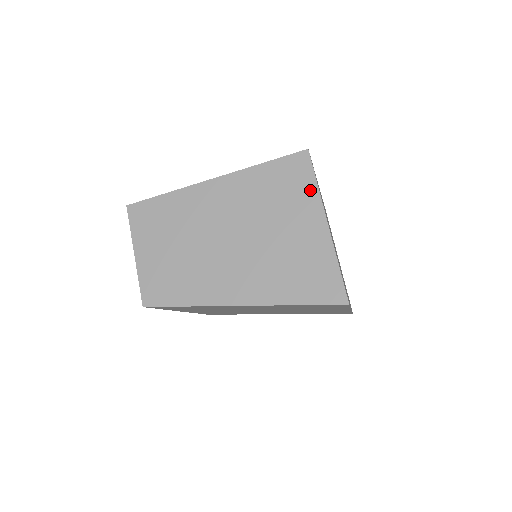
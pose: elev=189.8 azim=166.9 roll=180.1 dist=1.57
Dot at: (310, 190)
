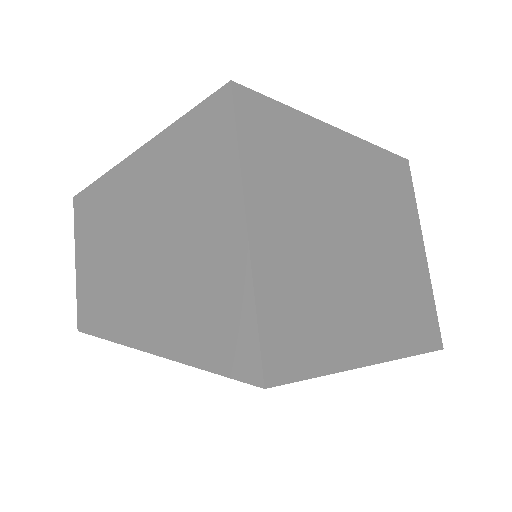
Dot at: (228, 160)
